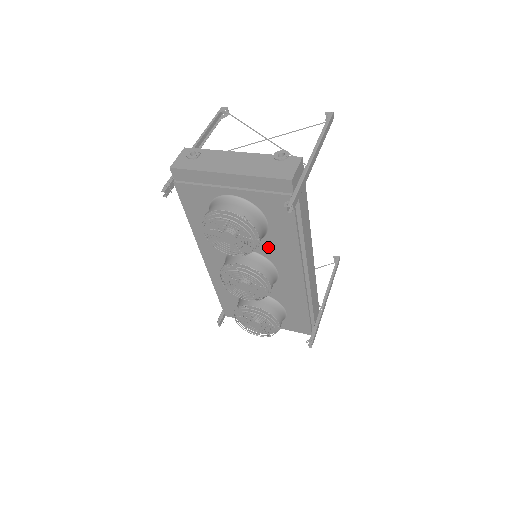
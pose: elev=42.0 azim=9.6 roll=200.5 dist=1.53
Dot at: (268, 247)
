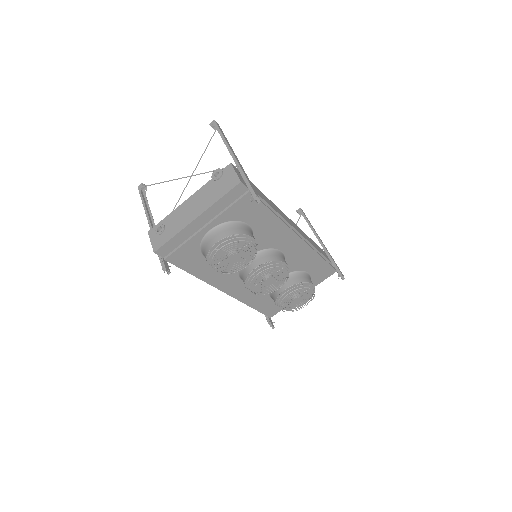
Dot at: (261, 240)
